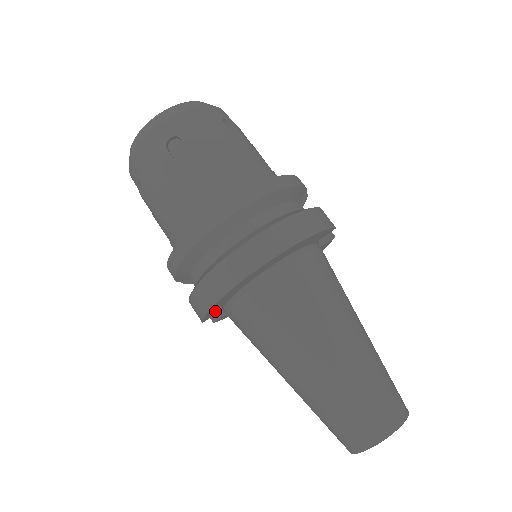
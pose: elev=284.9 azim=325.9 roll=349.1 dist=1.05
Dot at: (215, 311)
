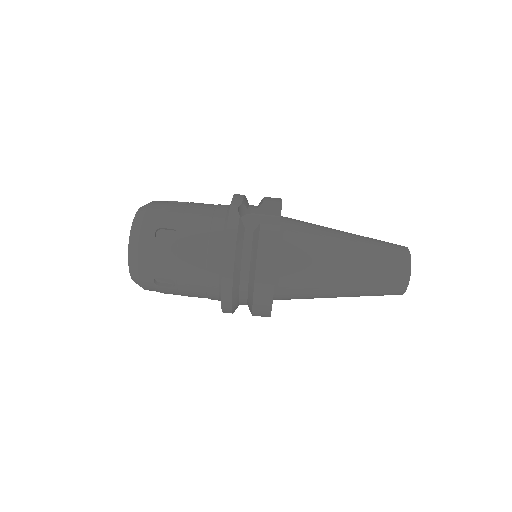
Dot at: occluded
